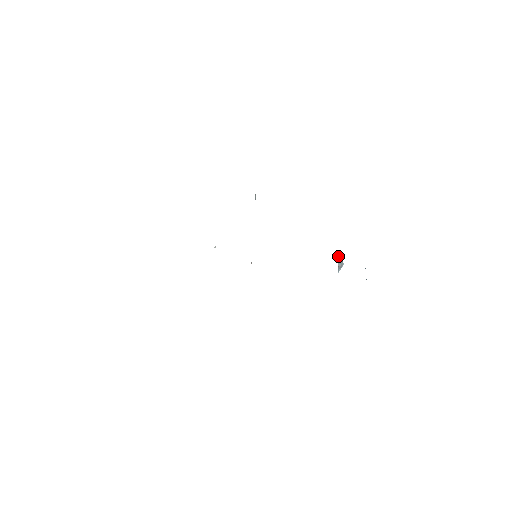
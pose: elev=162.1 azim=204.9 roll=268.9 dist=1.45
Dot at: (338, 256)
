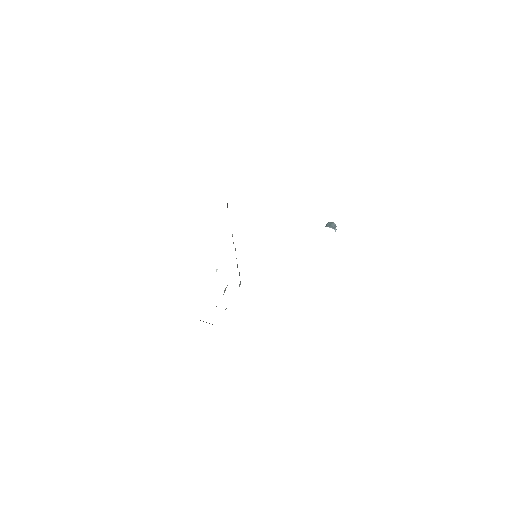
Dot at: (329, 222)
